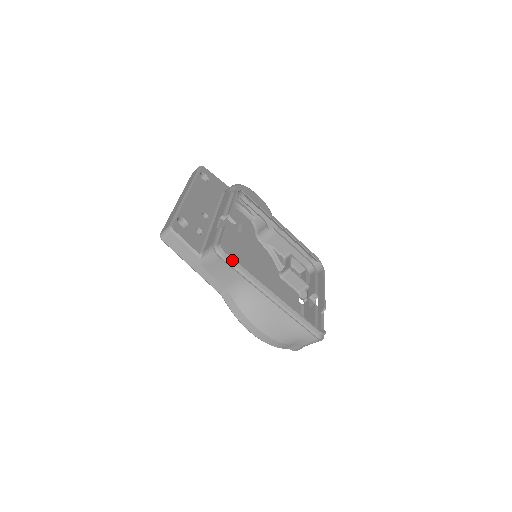
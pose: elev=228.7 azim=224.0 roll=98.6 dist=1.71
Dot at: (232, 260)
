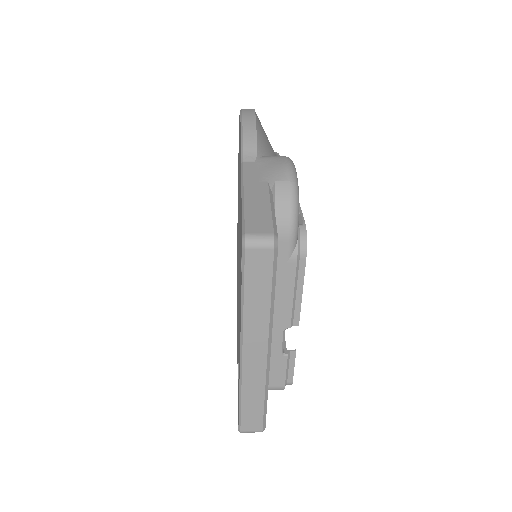
Dot at: occluded
